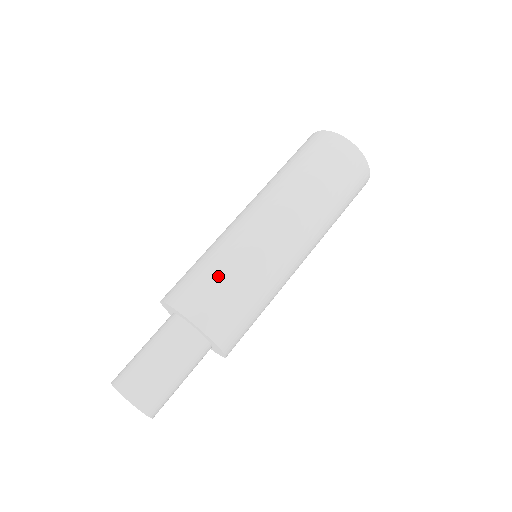
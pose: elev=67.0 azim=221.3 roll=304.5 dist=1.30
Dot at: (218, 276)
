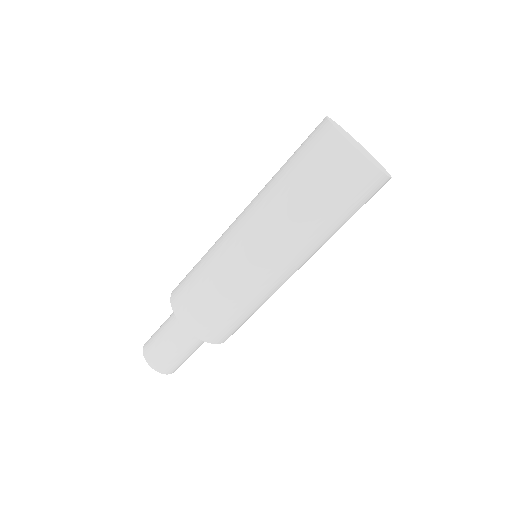
Dot at: (217, 305)
